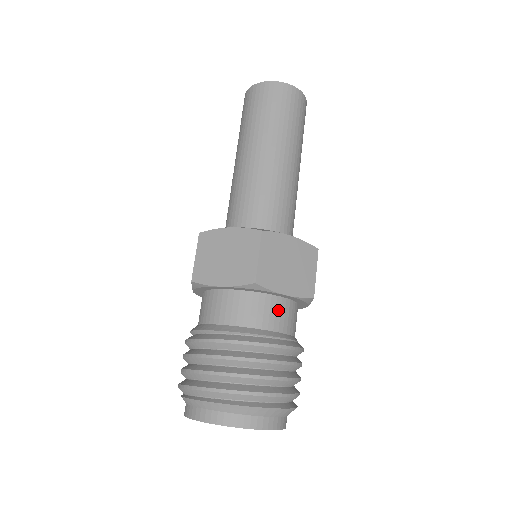
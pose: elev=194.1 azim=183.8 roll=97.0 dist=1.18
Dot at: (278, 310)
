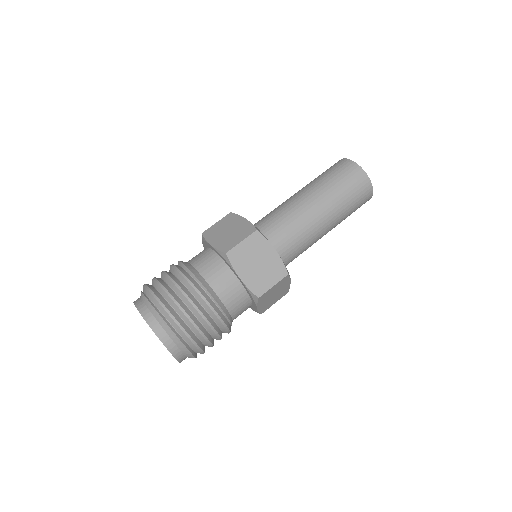
Dot at: (245, 309)
